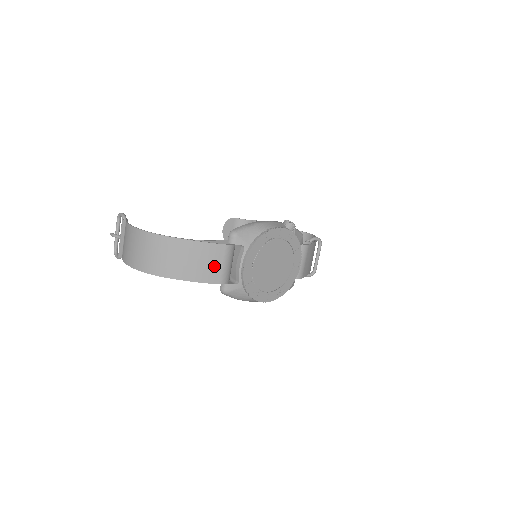
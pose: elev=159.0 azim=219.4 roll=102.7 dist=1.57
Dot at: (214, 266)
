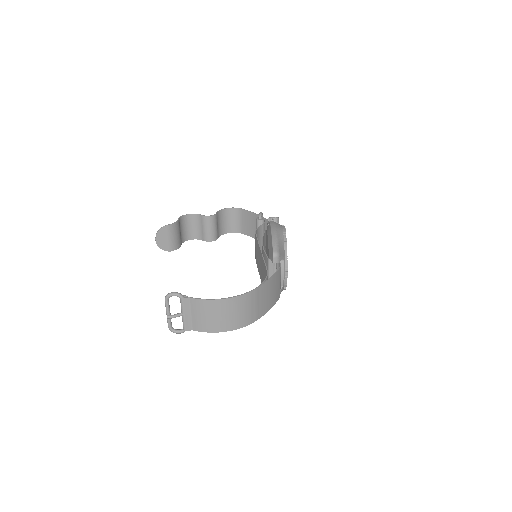
Dot at: (278, 287)
